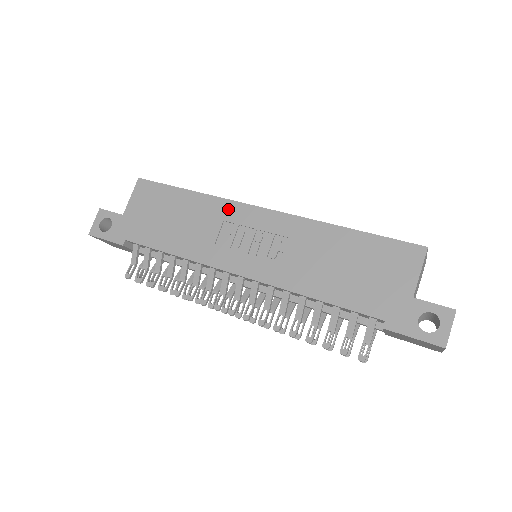
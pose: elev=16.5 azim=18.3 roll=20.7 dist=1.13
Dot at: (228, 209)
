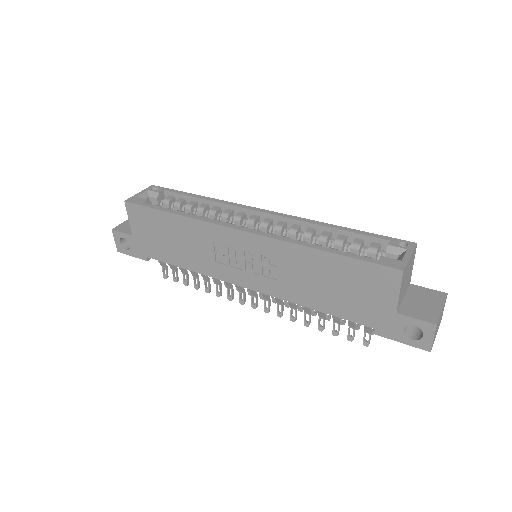
Dot at: (212, 231)
